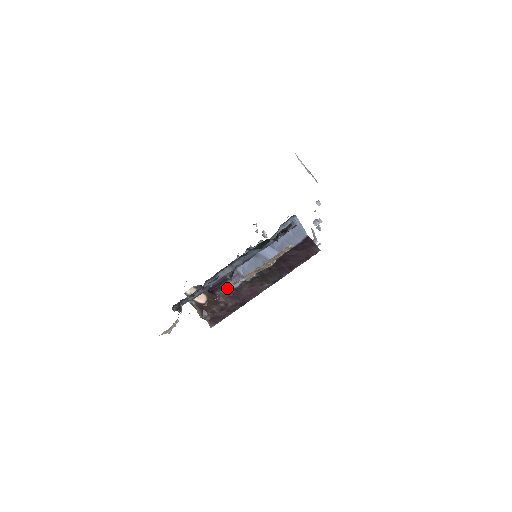
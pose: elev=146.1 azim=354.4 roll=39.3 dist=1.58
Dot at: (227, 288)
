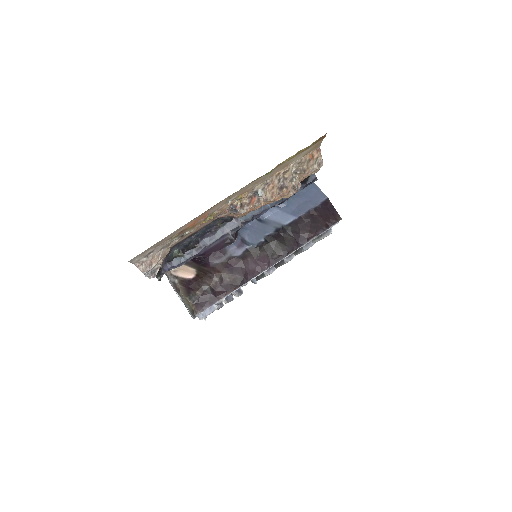
Dot at: (240, 204)
